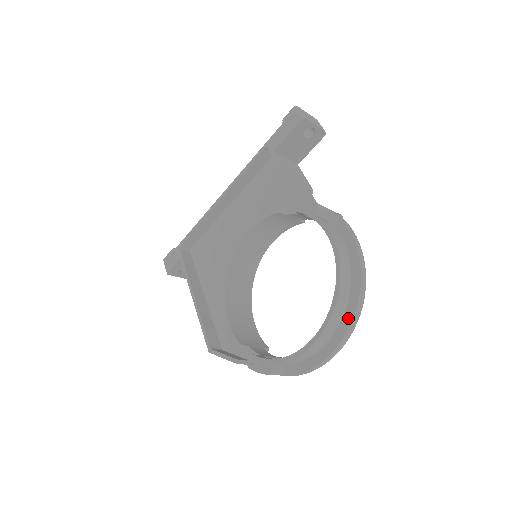
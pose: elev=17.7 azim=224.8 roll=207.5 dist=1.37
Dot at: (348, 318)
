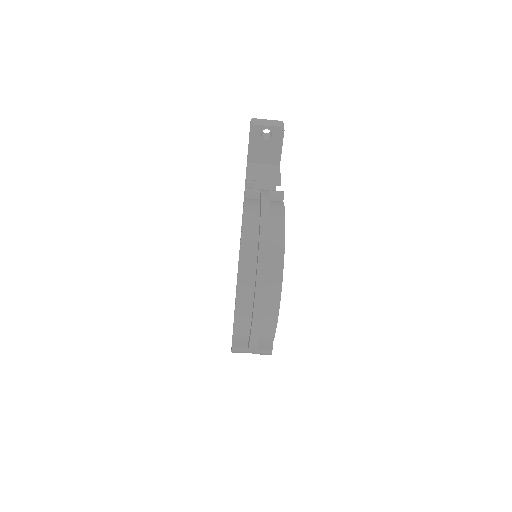
Dot at: (256, 278)
